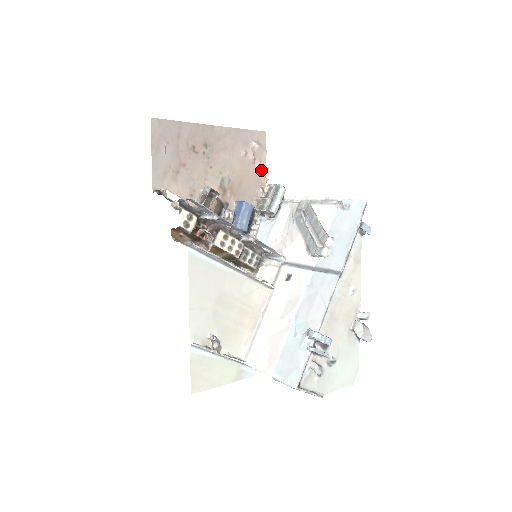
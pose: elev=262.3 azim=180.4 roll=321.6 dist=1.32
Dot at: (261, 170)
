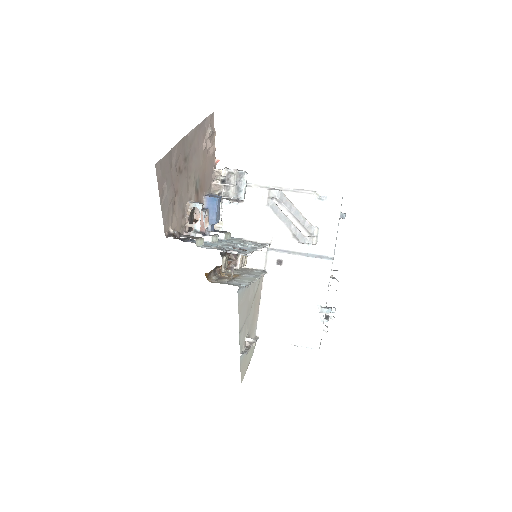
Dot at: (213, 153)
